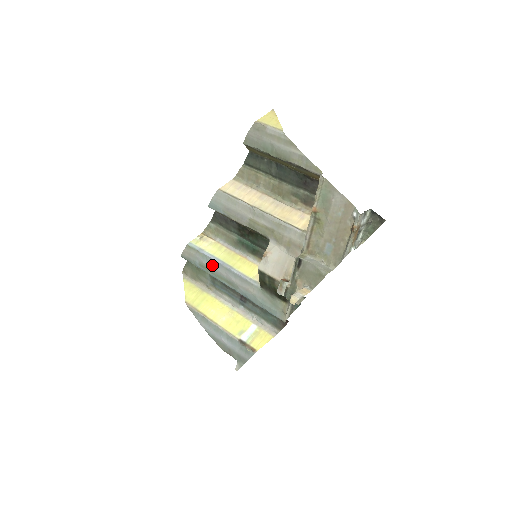
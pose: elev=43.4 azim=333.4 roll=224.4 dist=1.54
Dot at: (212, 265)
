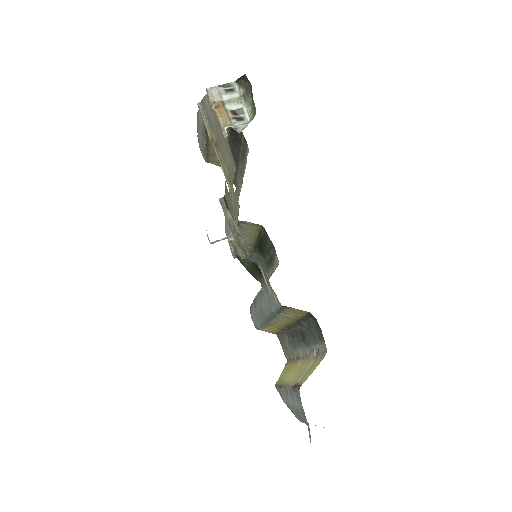
Dot at: (255, 308)
